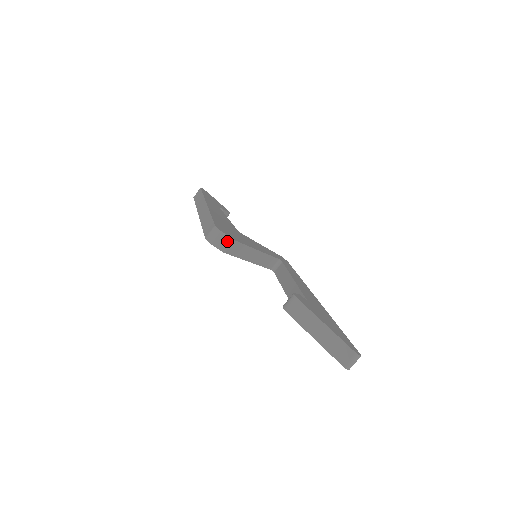
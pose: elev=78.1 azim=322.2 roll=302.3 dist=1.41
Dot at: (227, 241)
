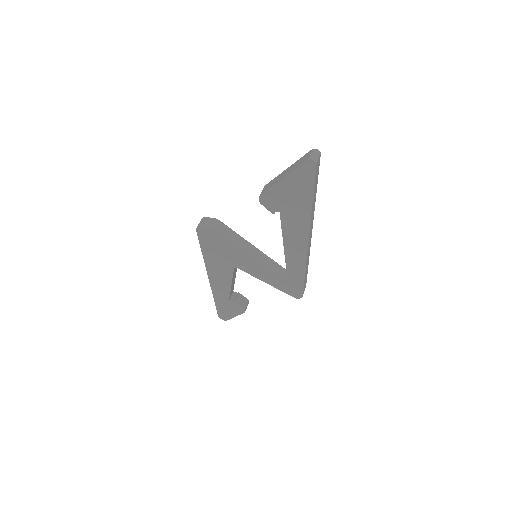
Dot at: (212, 221)
